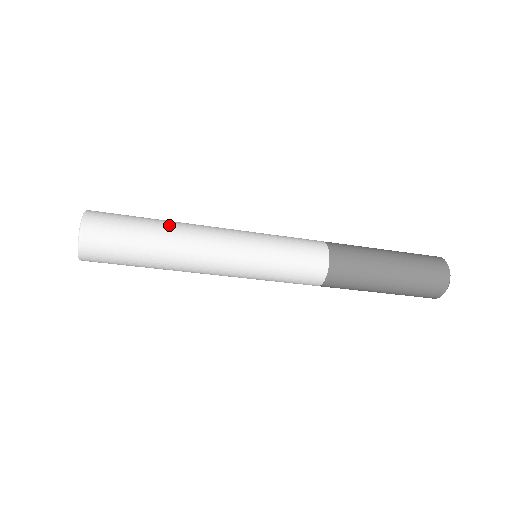
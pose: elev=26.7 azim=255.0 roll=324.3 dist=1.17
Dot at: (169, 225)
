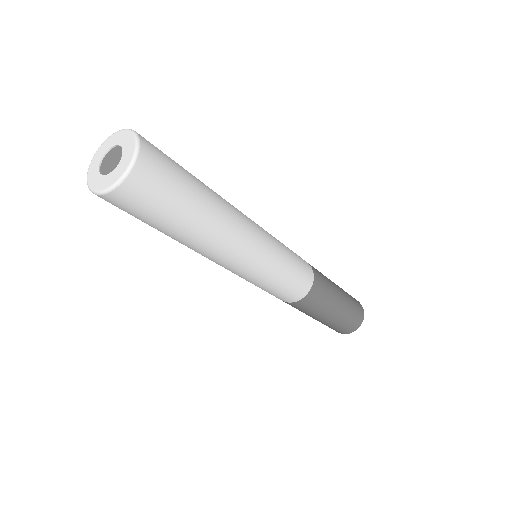
Dot at: (216, 203)
